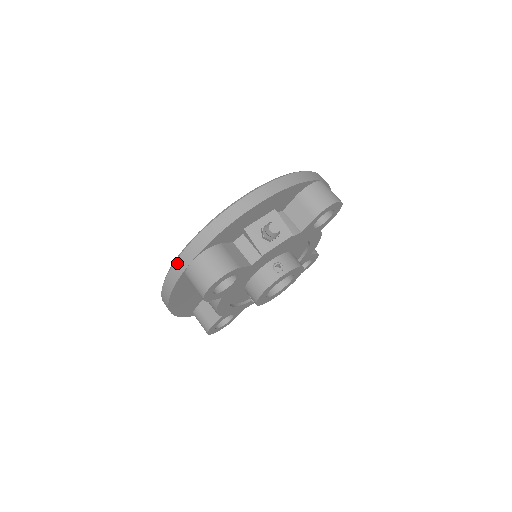
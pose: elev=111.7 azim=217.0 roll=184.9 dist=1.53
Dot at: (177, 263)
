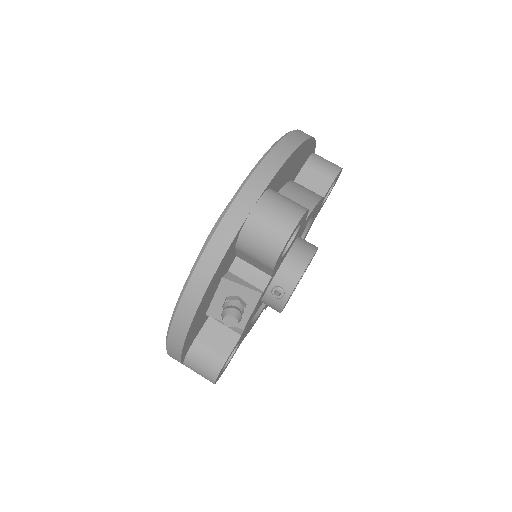
Dot at: occluded
